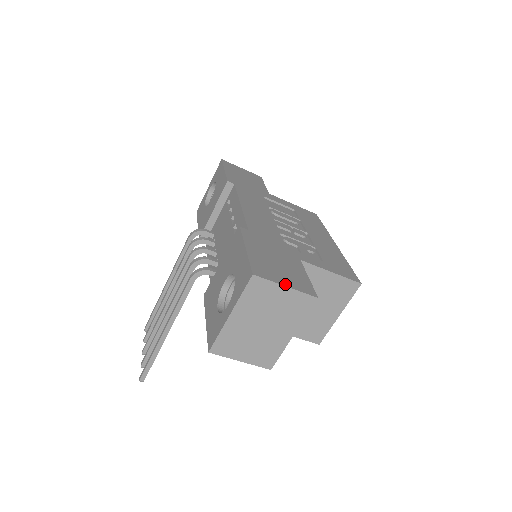
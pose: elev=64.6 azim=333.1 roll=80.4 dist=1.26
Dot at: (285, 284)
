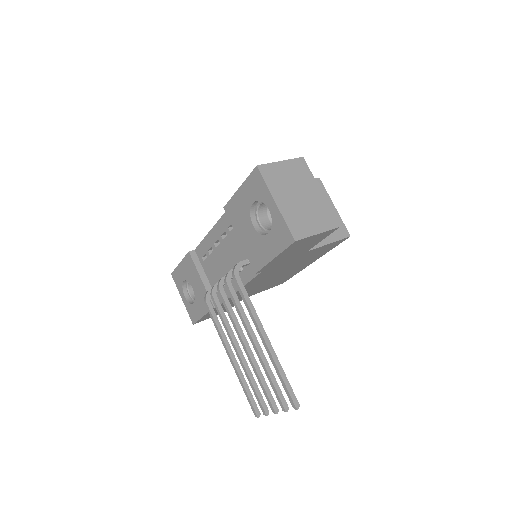
Dot at: (279, 163)
